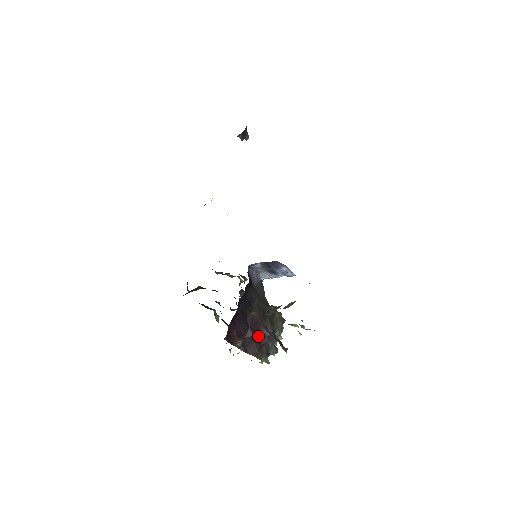
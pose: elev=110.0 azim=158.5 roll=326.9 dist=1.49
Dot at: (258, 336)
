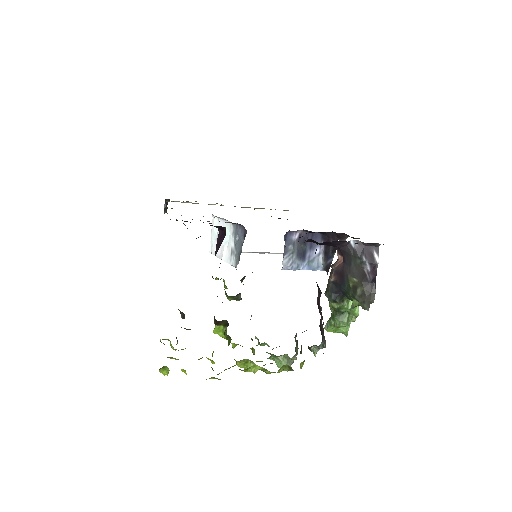
Dot at: occluded
